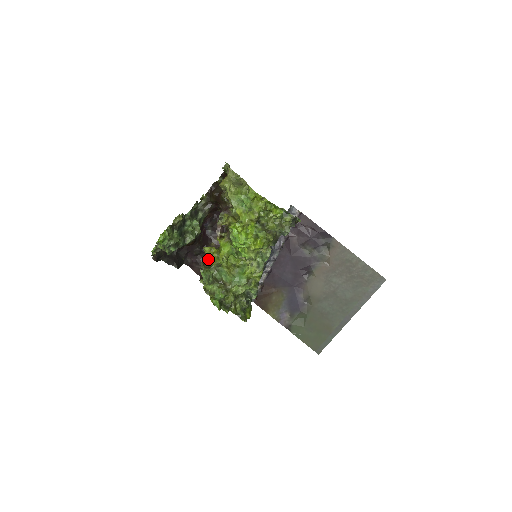
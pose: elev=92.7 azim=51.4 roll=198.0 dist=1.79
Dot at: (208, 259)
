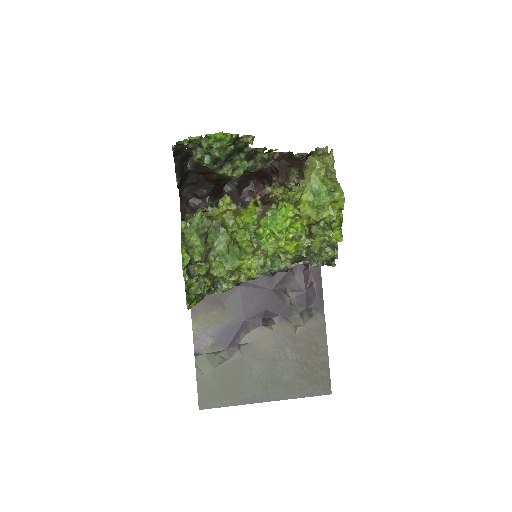
Dot at: (212, 210)
